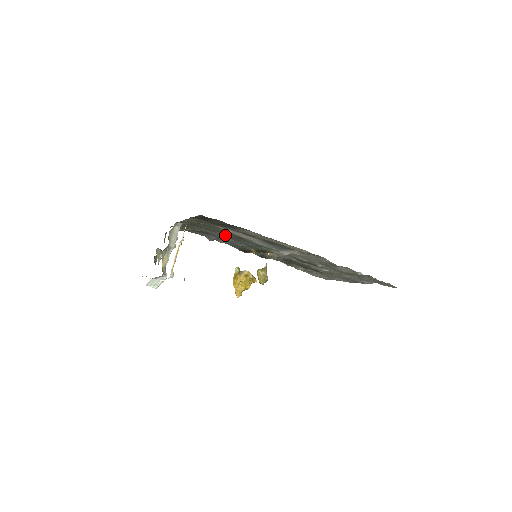
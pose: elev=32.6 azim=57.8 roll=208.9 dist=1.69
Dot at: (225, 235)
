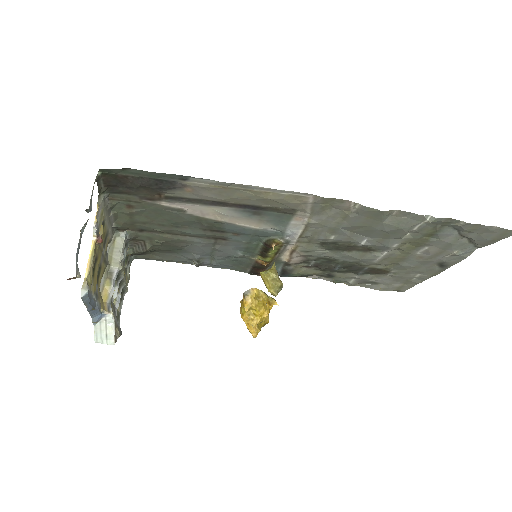
Dot at: (195, 233)
